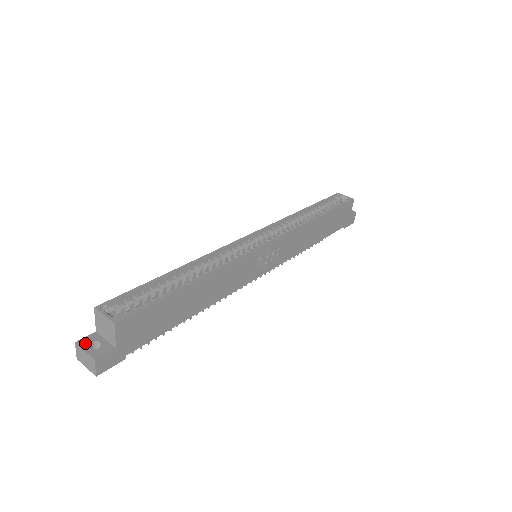
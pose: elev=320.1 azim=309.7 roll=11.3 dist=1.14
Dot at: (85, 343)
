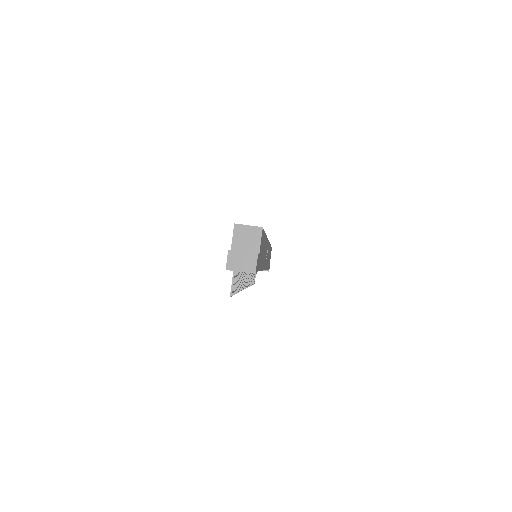
Dot at: occluded
